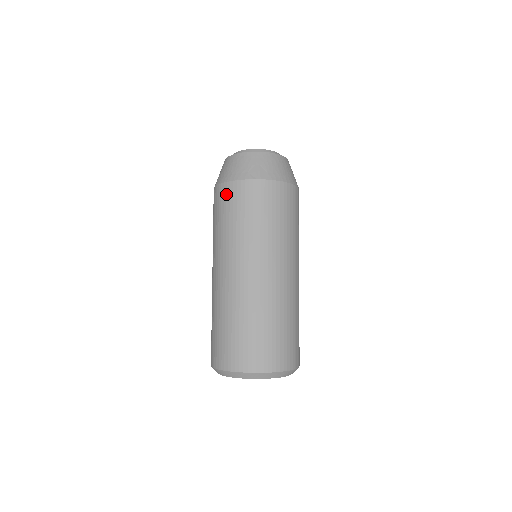
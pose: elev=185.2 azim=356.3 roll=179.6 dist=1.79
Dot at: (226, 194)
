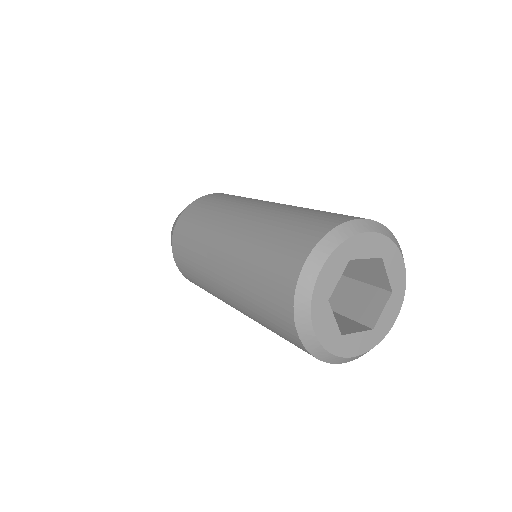
Dot at: (181, 225)
